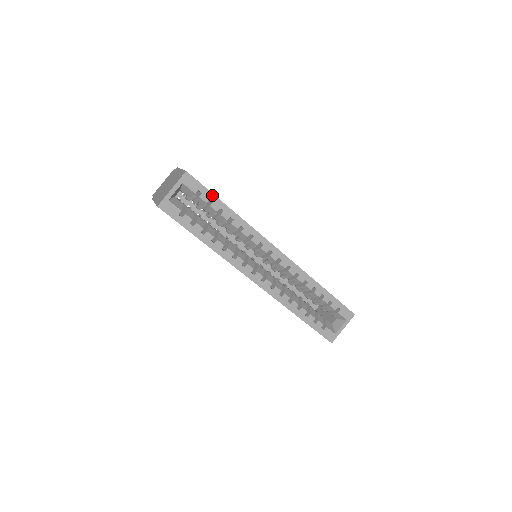
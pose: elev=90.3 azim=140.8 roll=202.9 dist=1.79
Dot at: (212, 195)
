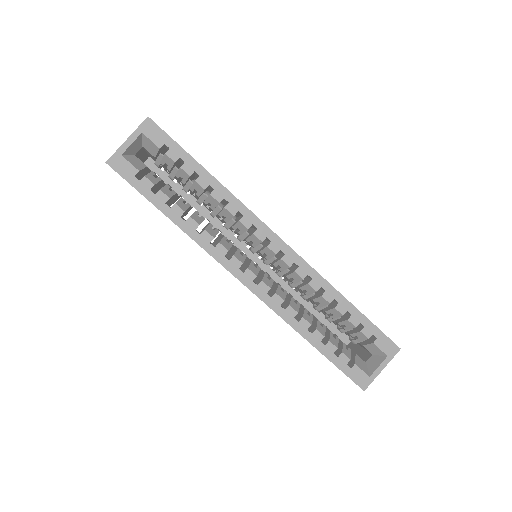
Dot at: (184, 152)
